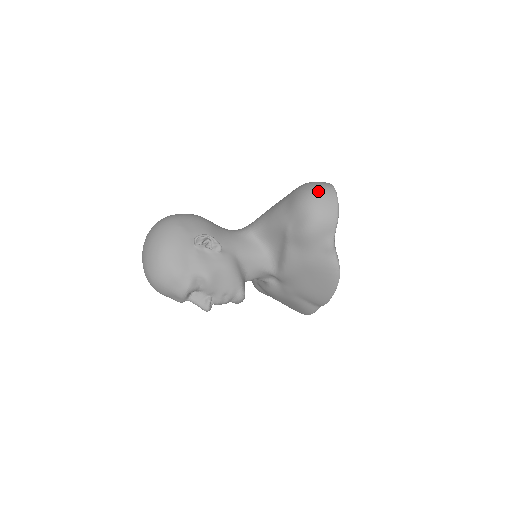
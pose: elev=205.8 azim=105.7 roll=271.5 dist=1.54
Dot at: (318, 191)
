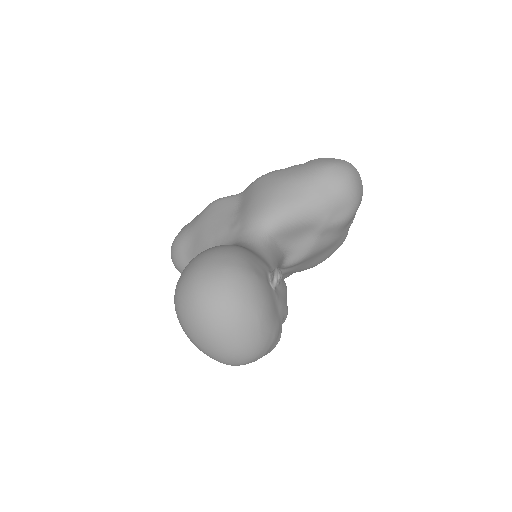
Dot at: (353, 175)
